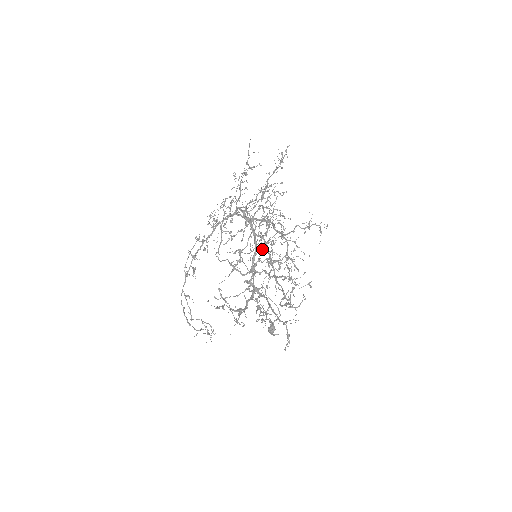
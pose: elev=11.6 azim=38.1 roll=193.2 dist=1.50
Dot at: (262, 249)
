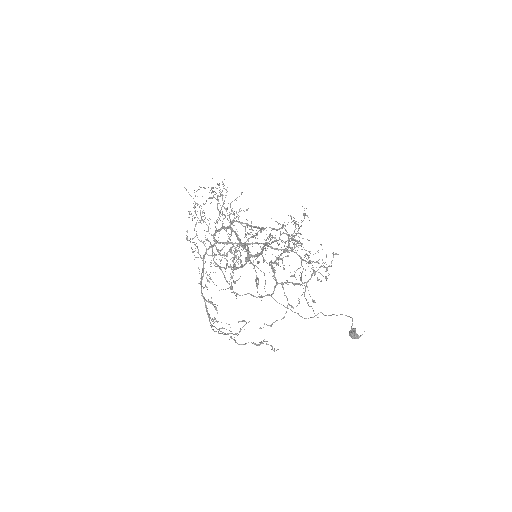
Dot at: (271, 264)
